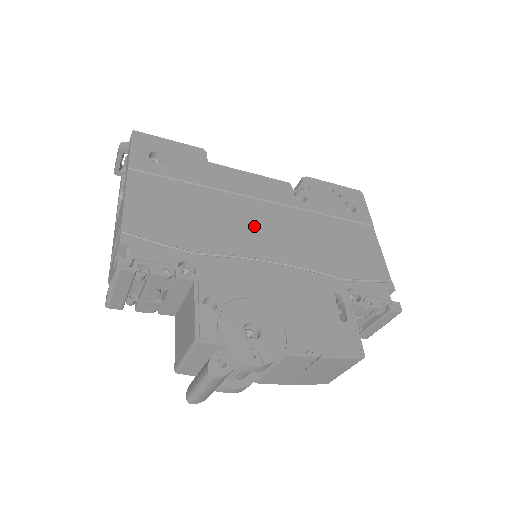
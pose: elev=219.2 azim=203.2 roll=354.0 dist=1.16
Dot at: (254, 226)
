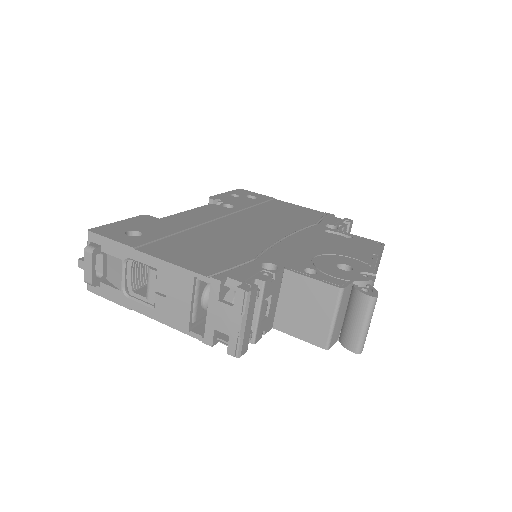
Dot at: (244, 230)
